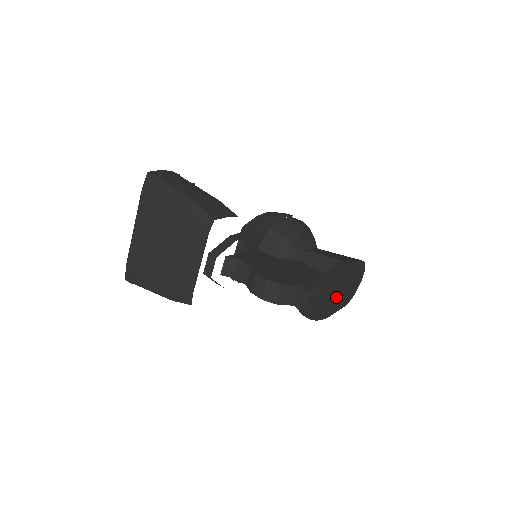
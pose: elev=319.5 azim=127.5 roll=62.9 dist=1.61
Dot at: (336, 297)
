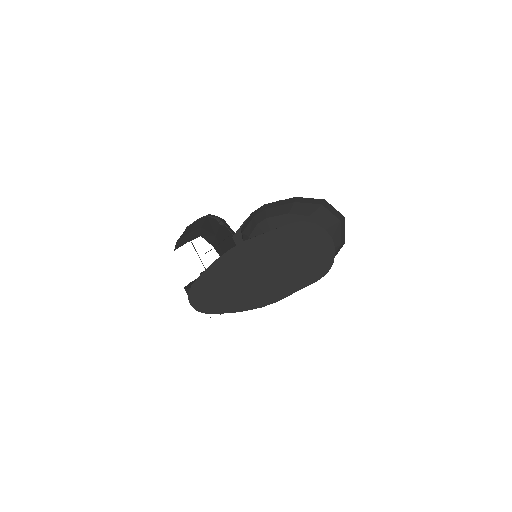
Dot at: (266, 279)
